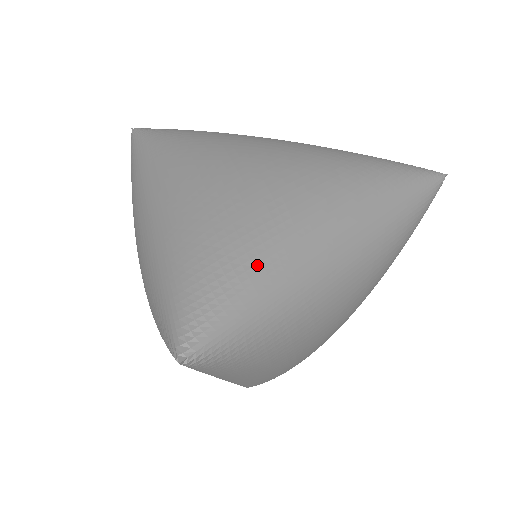
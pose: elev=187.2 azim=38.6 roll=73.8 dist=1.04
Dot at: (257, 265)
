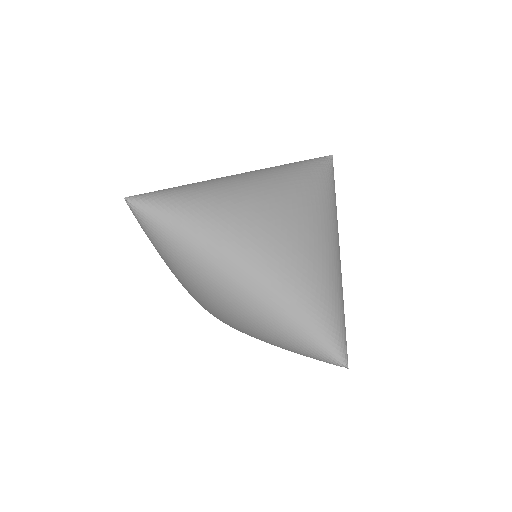
Dot at: (338, 302)
